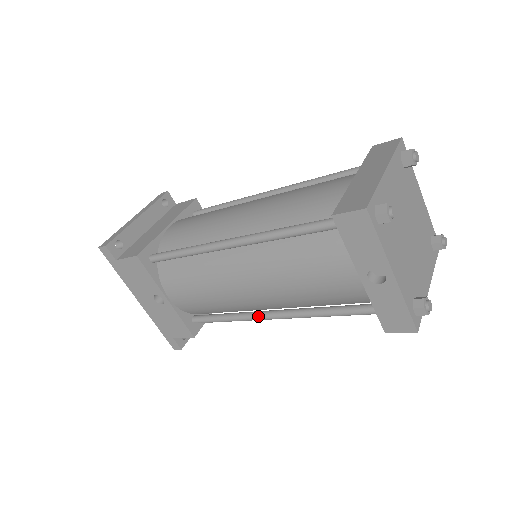
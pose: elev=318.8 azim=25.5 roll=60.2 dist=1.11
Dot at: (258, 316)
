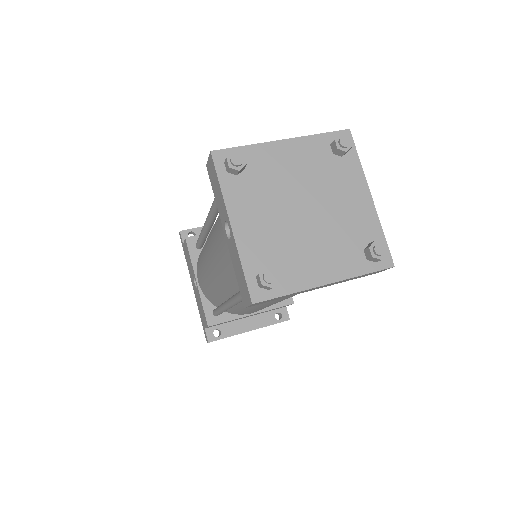
Dot at: (225, 302)
